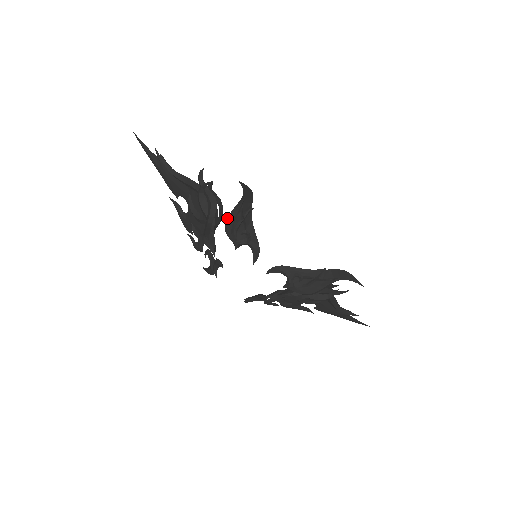
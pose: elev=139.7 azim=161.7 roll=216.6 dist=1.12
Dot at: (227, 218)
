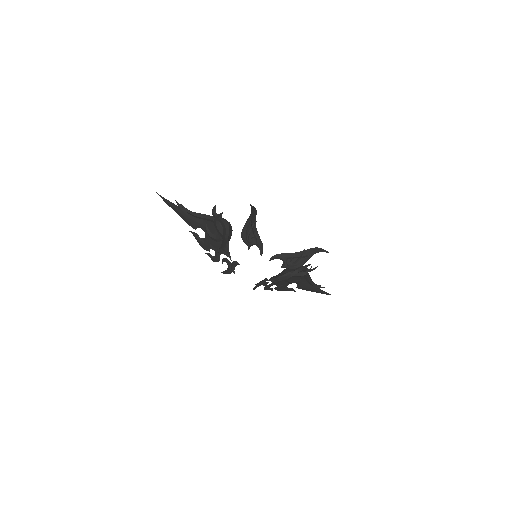
Dot at: (242, 230)
